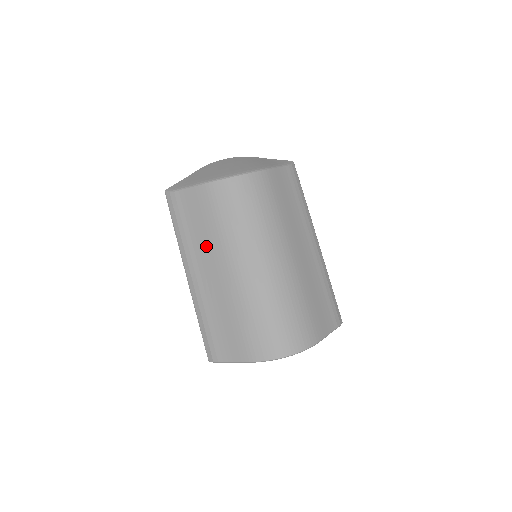
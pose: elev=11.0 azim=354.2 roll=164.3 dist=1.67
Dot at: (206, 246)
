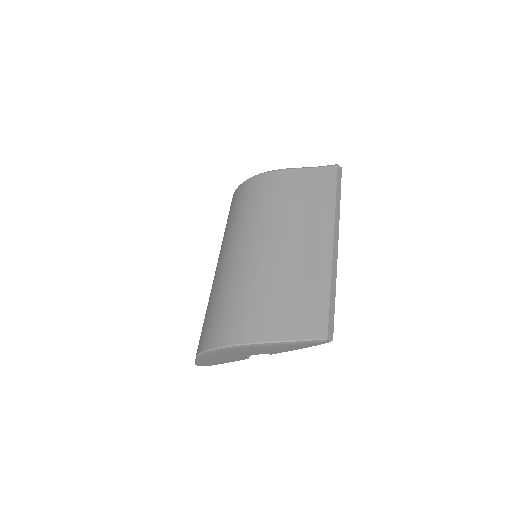
Dot at: occluded
